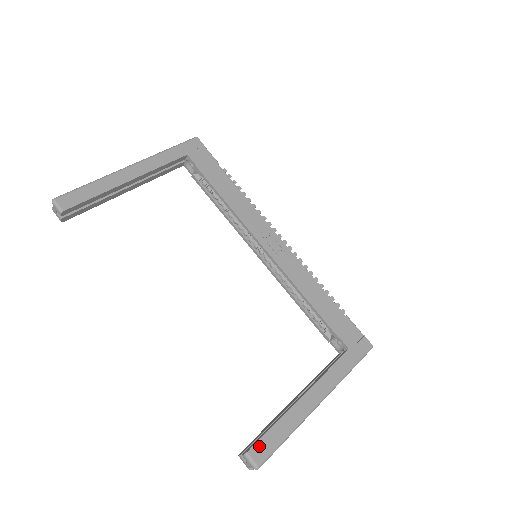
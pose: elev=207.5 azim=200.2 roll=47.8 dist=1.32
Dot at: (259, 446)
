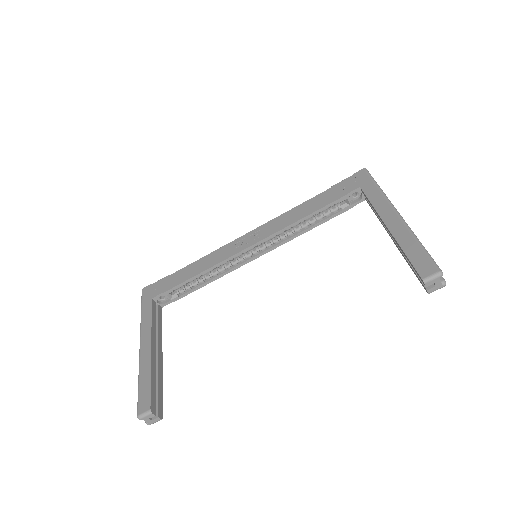
Dot at: (420, 268)
